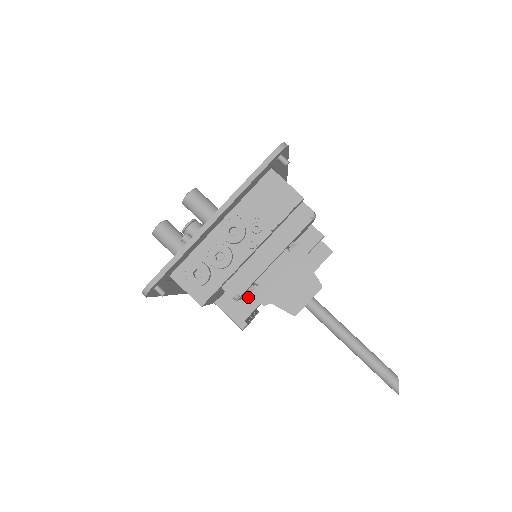
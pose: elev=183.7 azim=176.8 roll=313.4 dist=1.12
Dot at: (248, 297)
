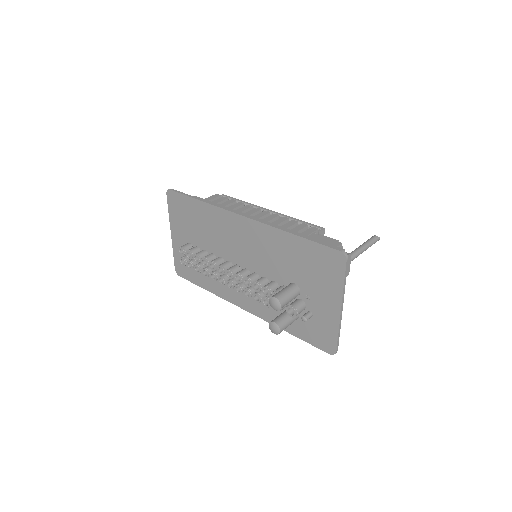
Dot at: occluded
